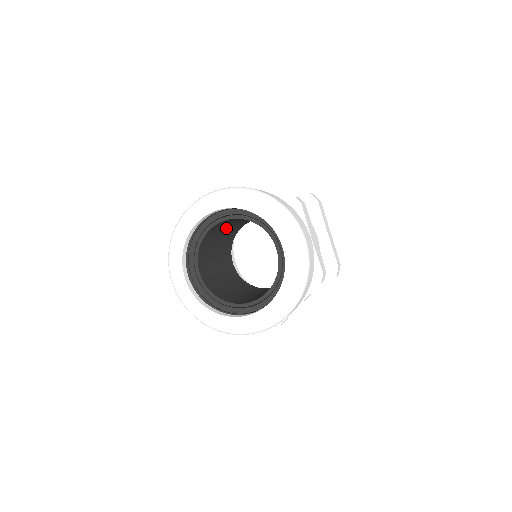
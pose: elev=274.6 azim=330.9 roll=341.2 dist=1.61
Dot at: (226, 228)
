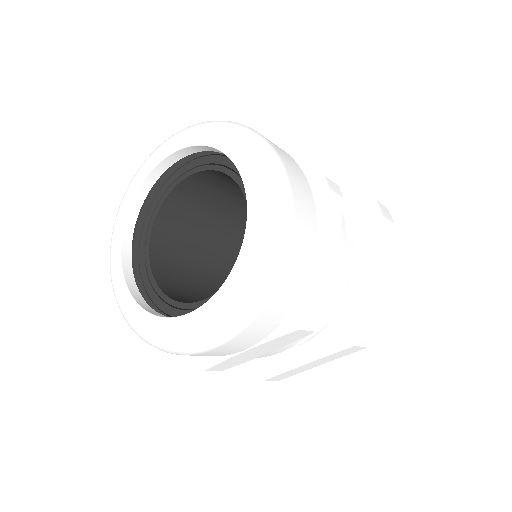
Dot at: (199, 242)
